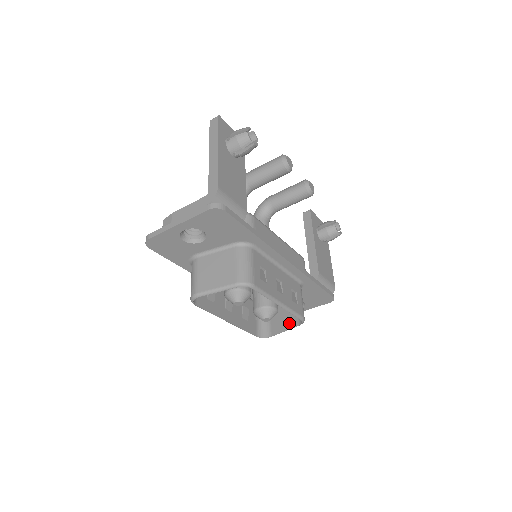
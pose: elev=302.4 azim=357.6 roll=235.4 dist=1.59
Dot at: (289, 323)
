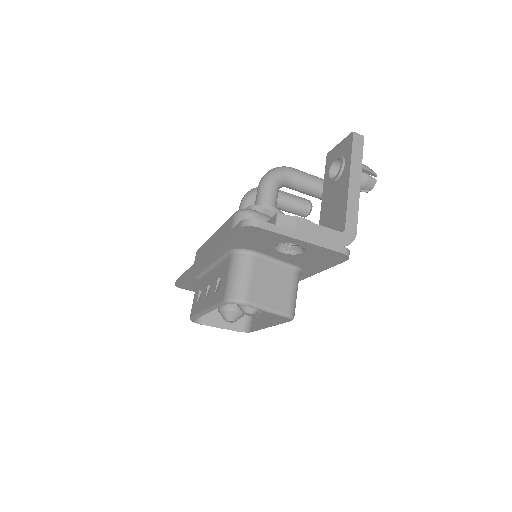
Dot at: (228, 323)
